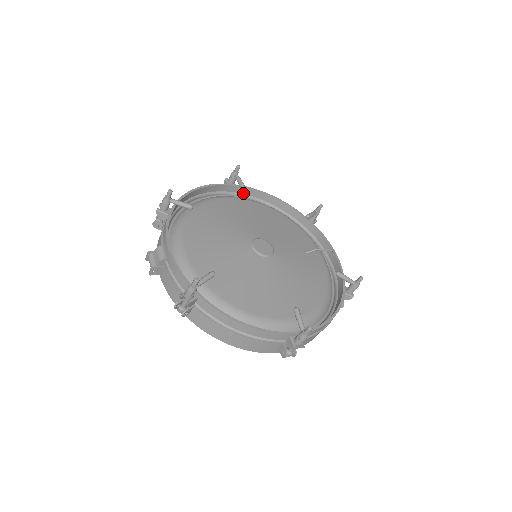
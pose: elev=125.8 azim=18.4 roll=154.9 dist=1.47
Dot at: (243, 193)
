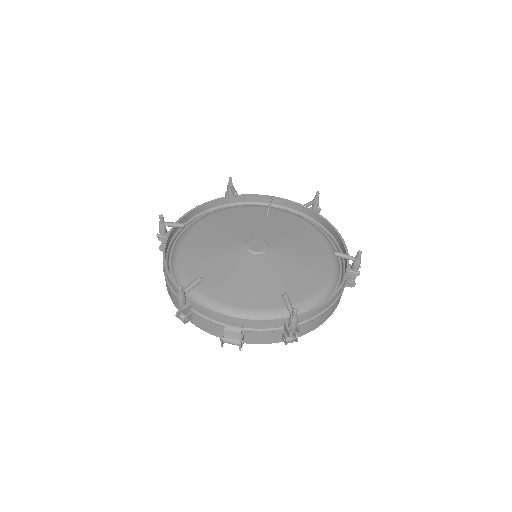
Dot at: (177, 230)
